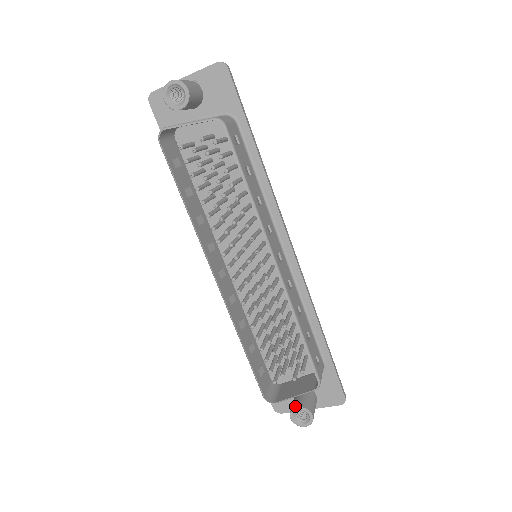
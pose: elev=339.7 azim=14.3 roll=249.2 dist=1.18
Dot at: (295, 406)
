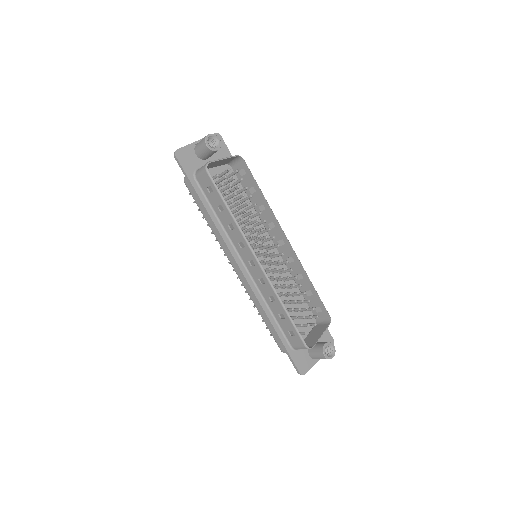
Dot at: (323, 345)
